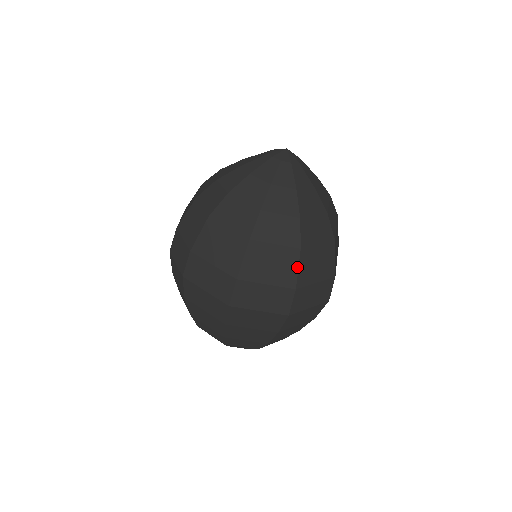
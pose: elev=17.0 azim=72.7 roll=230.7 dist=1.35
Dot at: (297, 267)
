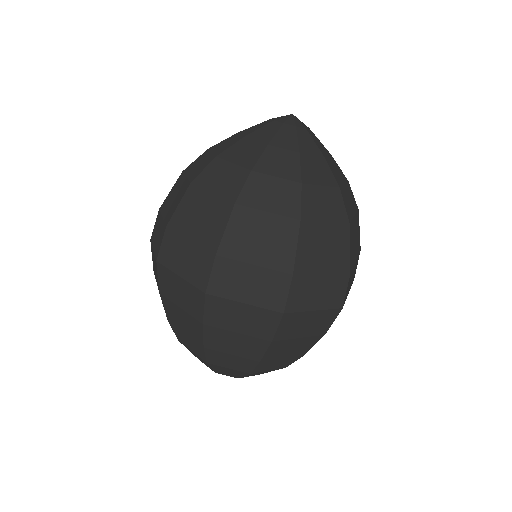
Dot at: (295, 244)
